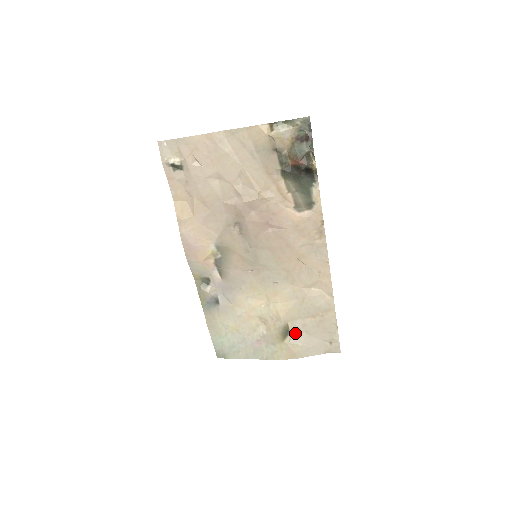
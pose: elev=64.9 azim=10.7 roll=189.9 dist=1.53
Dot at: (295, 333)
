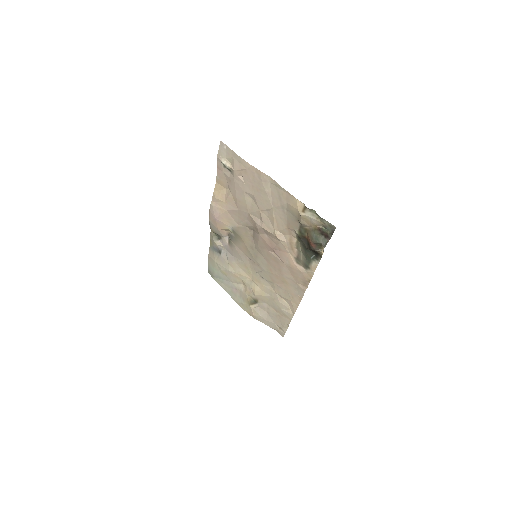
Dot at: (260, 307)
